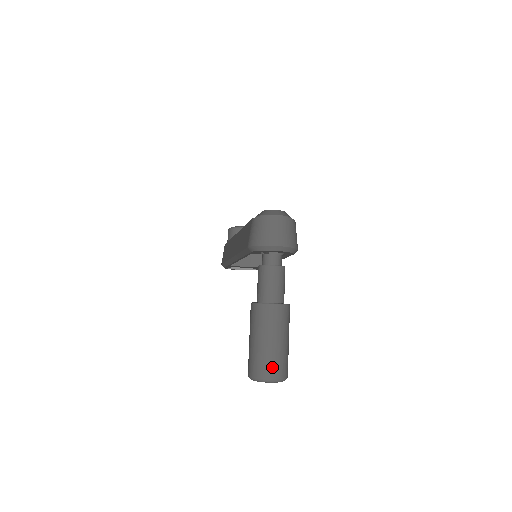
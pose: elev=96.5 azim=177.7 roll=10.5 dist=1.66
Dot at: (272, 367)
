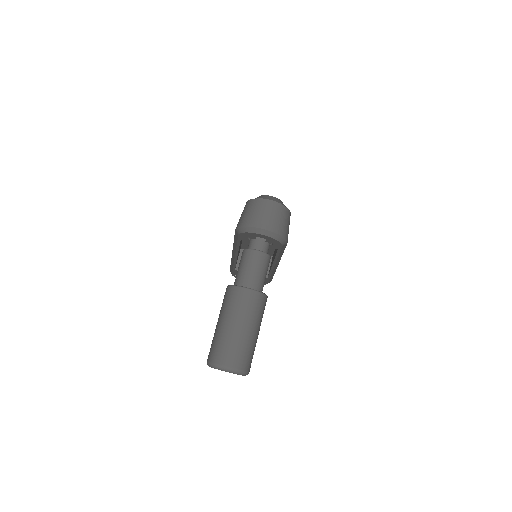
Dot at: (231, 354)
